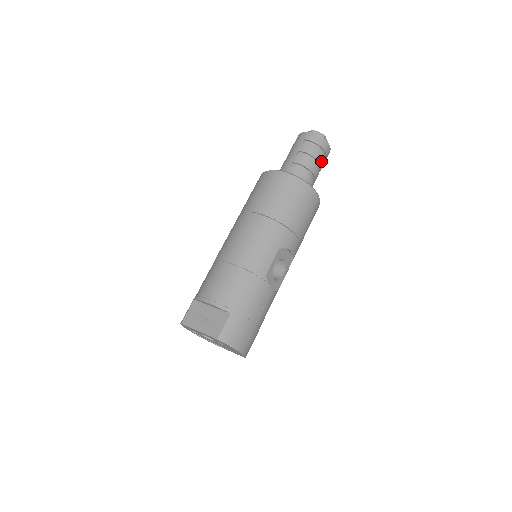
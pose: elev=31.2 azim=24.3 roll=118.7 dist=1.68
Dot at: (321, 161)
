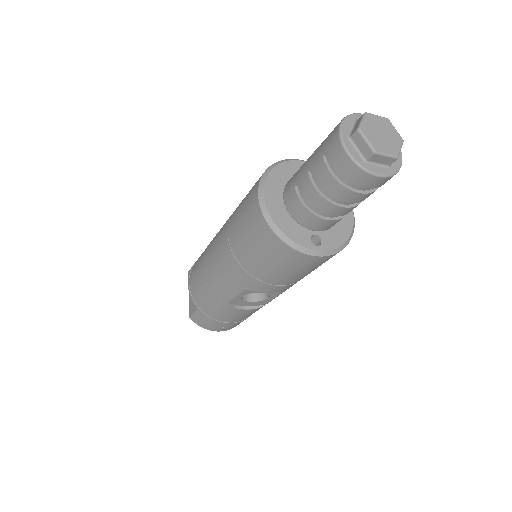
Dot at: (351, 198)
